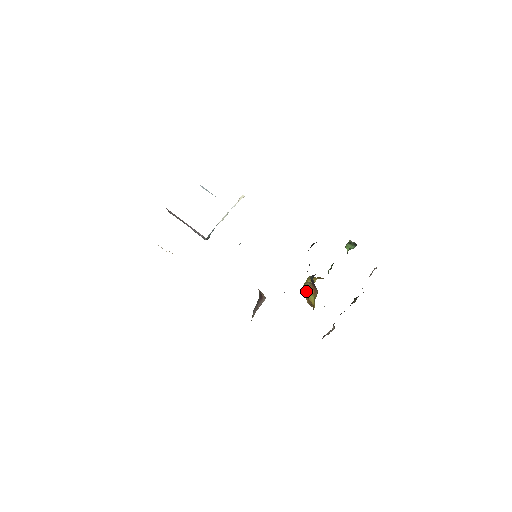
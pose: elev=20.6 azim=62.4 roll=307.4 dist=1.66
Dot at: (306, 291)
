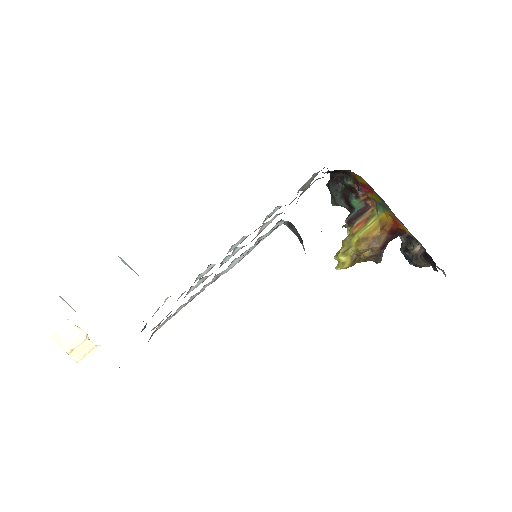
Dot at: (351, 245)
